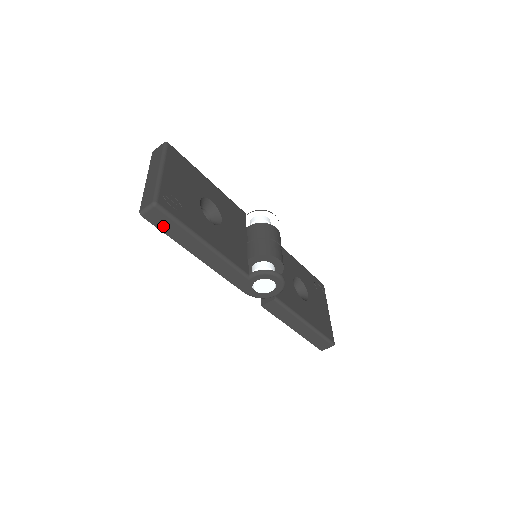
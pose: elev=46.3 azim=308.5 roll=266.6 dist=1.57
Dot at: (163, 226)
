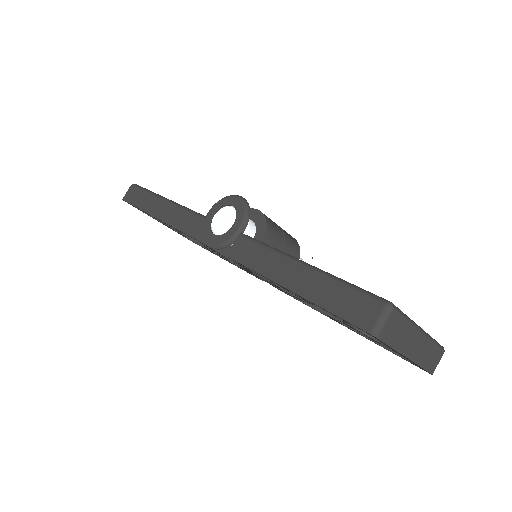
Dot at: (135, 200)
